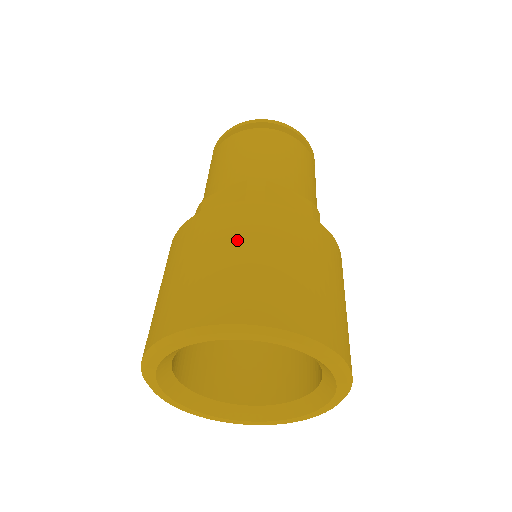
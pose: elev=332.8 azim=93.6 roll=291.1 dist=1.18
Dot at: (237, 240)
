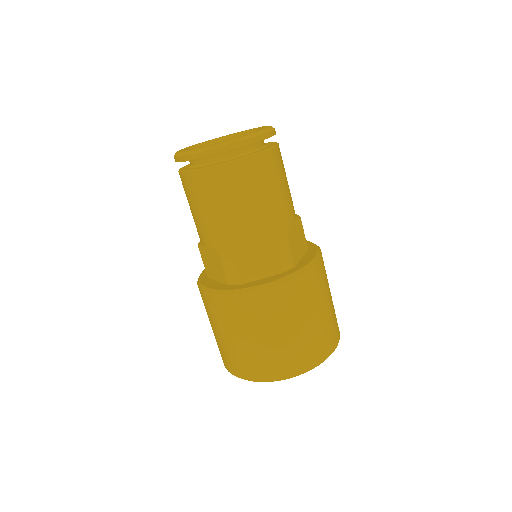
Dot at: (302, 313)
